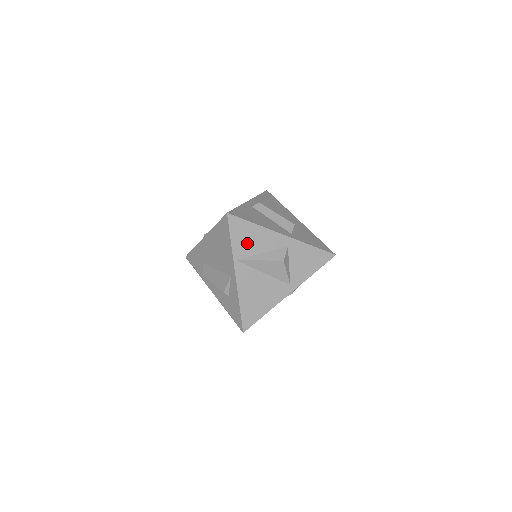
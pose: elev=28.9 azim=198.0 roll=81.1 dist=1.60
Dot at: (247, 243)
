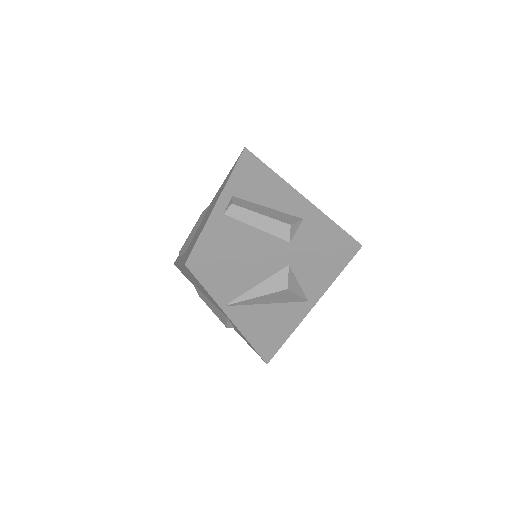
Dot at: (230, 284)
